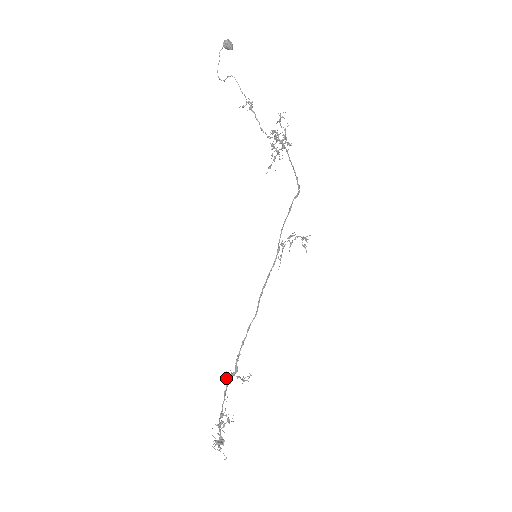
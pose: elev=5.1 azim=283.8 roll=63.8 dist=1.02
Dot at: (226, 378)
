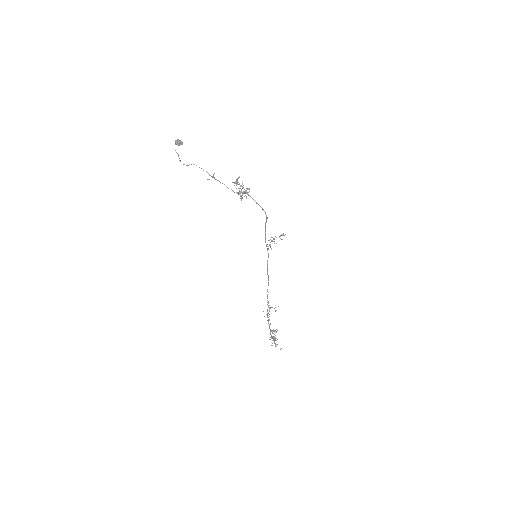
Dot at: occluded
